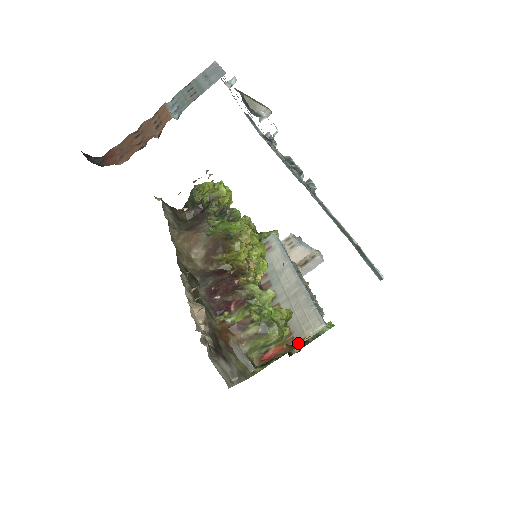
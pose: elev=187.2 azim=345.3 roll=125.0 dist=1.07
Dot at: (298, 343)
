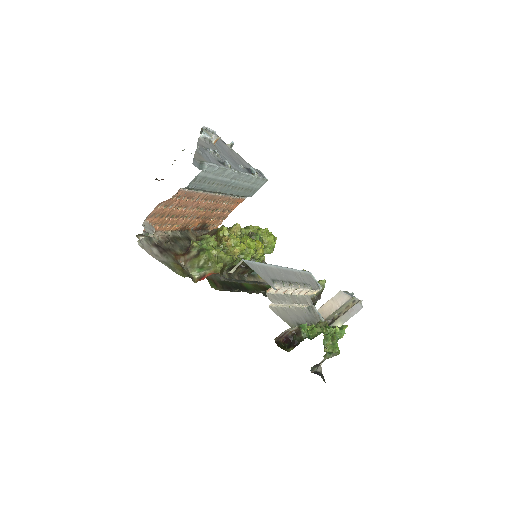
Dot at: occluded
